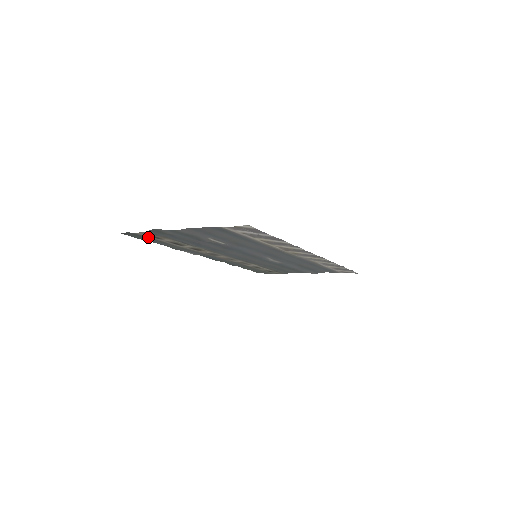
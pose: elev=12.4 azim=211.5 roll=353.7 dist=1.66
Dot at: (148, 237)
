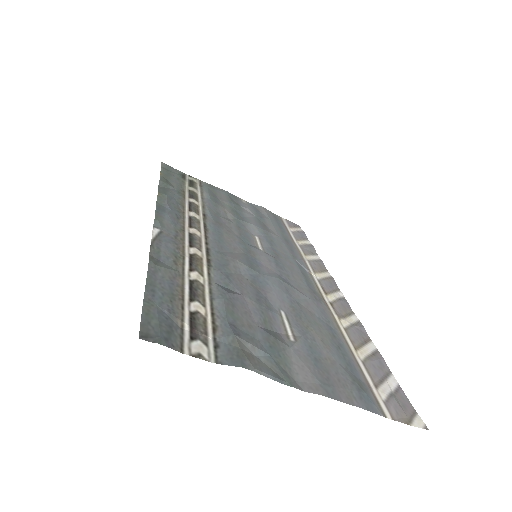
Dot at: (178, 320)
